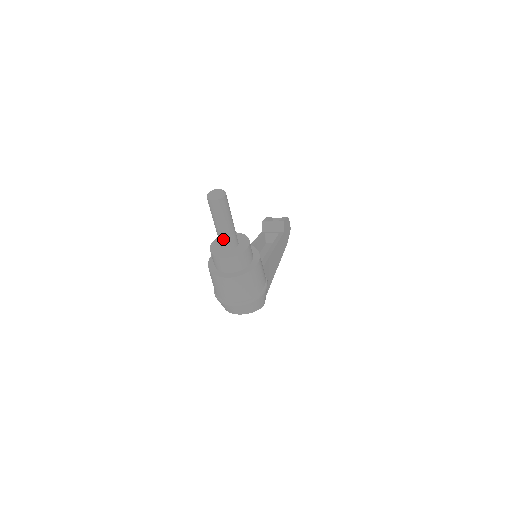
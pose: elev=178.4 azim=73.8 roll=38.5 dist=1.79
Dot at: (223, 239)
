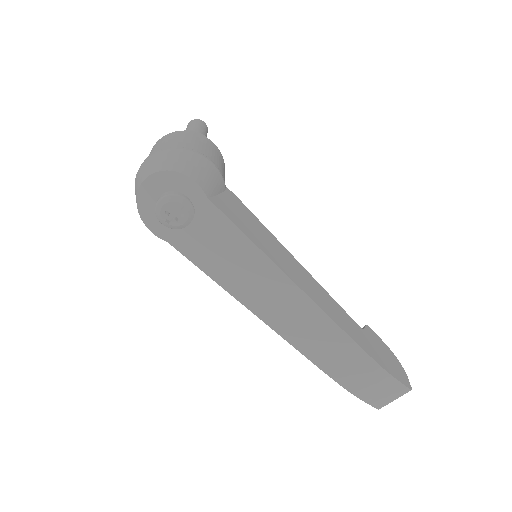
Dot at: occluded
